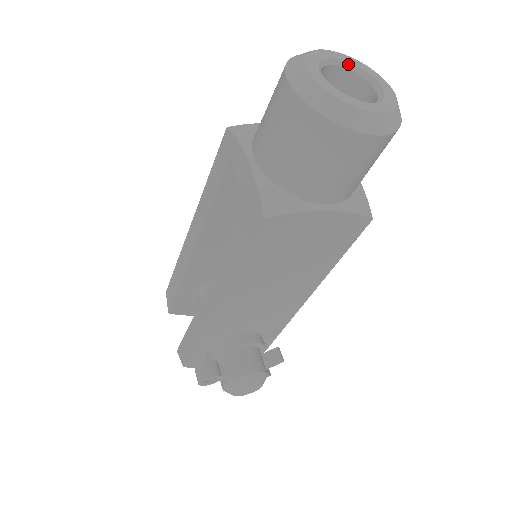
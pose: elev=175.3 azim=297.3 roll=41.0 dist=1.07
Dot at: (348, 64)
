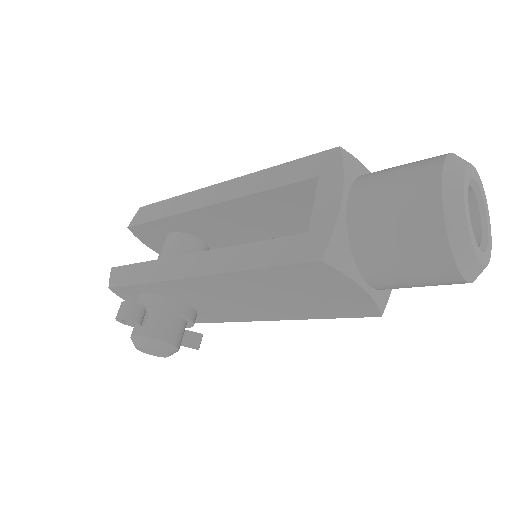
Dot at: (480, 195)
